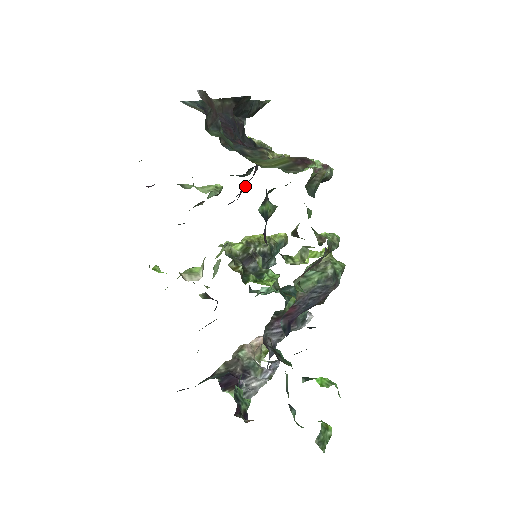
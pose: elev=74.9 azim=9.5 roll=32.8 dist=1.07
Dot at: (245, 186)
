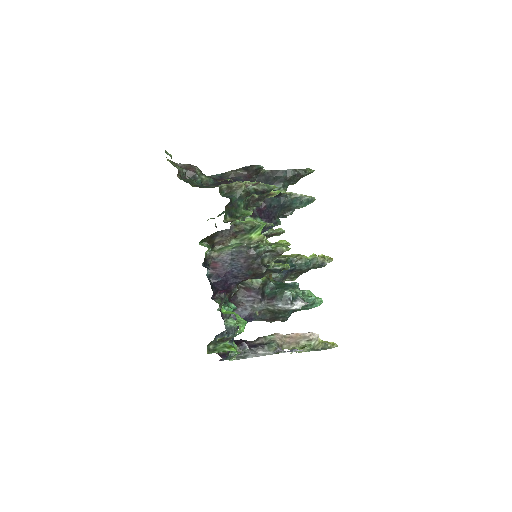
Dot at: (278, 221)
